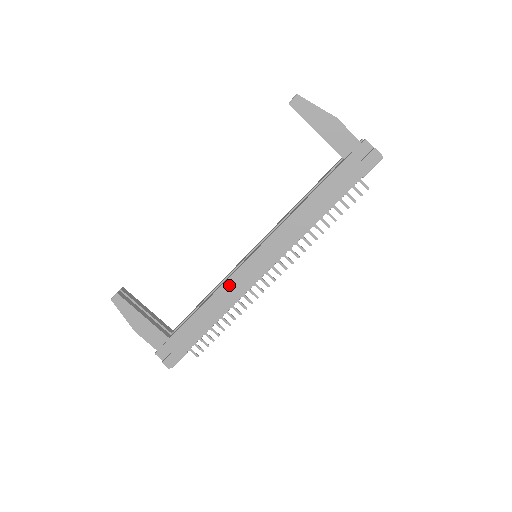
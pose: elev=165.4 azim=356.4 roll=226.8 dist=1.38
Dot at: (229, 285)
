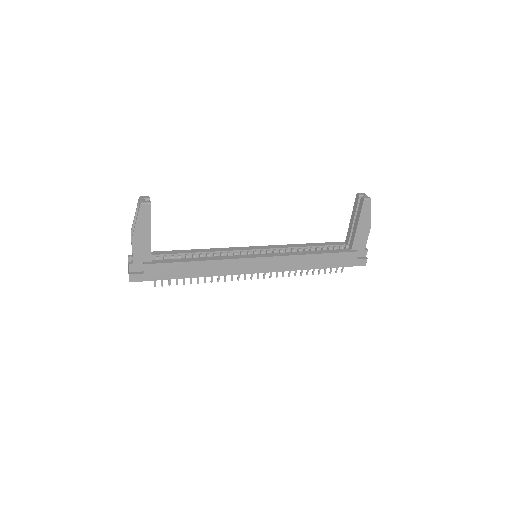
Dot at: (229, 263)
